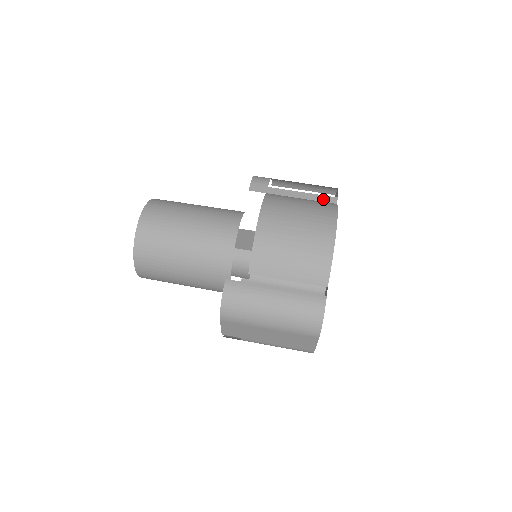
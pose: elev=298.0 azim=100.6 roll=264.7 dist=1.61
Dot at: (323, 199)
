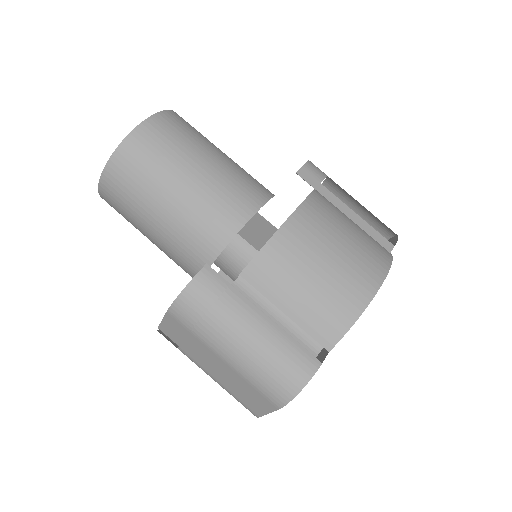
Dot at: (377, 237)
